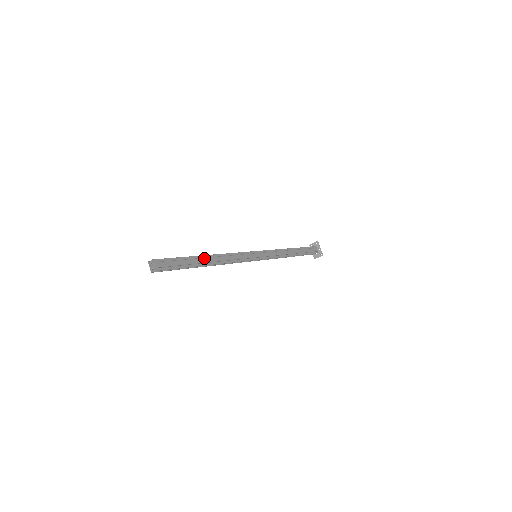
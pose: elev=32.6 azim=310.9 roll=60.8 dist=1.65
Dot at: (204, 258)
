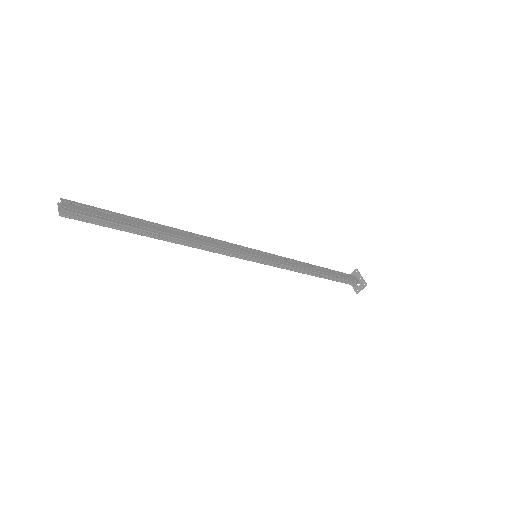
Dot at: (161, 227)
